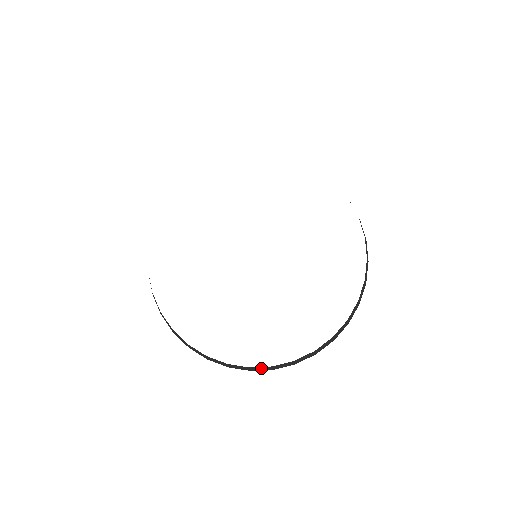
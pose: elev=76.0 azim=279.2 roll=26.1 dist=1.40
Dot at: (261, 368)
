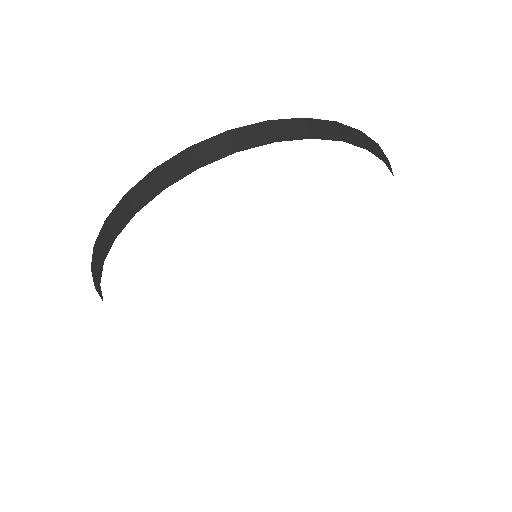
Dot at: occluded
